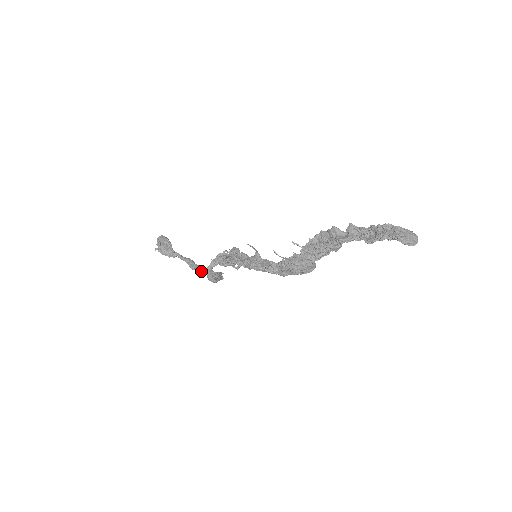
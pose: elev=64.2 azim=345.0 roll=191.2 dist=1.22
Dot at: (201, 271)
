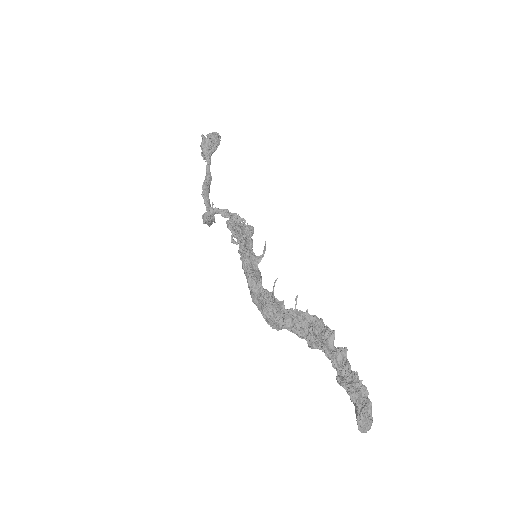
Dot at: (206, 198)
